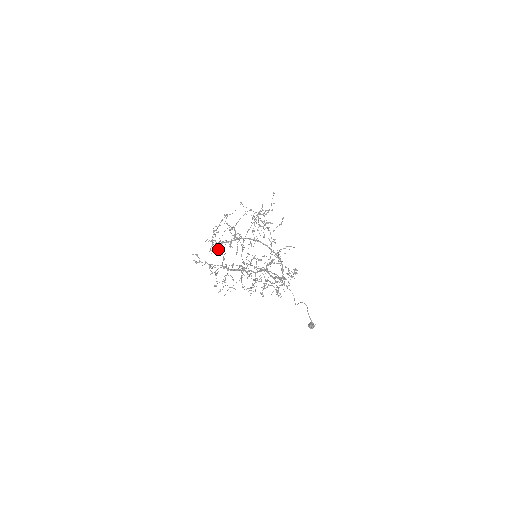
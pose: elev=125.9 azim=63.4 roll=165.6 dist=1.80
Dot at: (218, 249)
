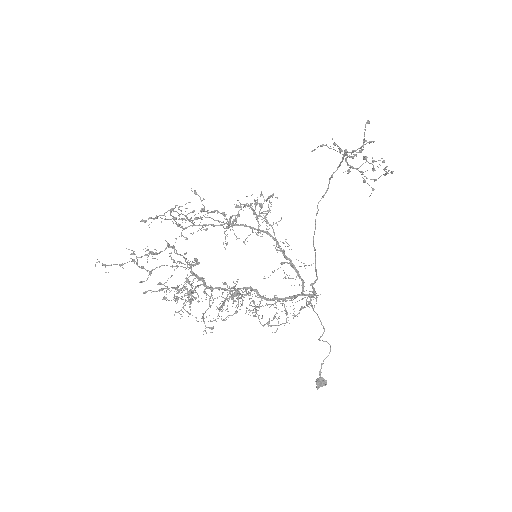
Dot at: (205, 229)
